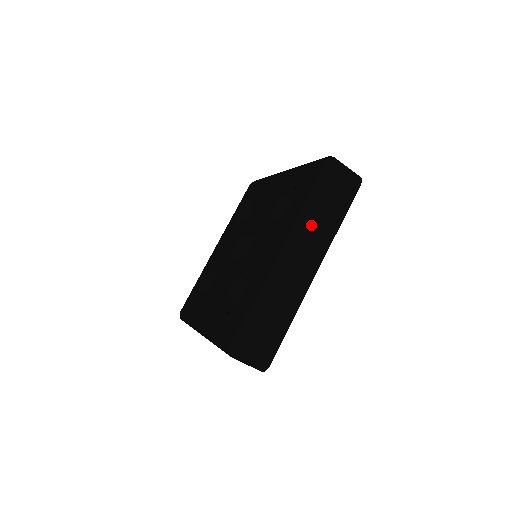
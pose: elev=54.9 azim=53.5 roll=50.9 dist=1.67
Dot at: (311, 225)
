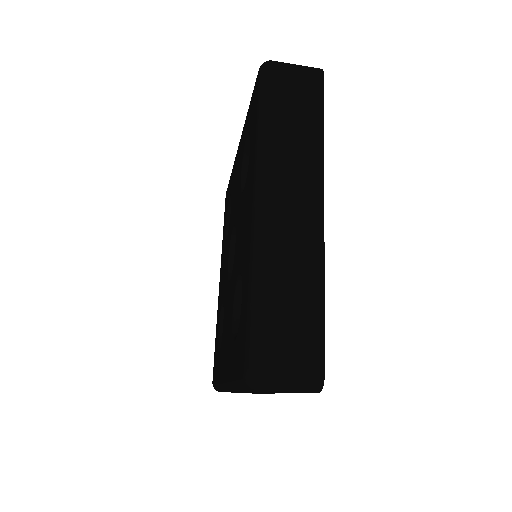
Dot at: (250, 391)
